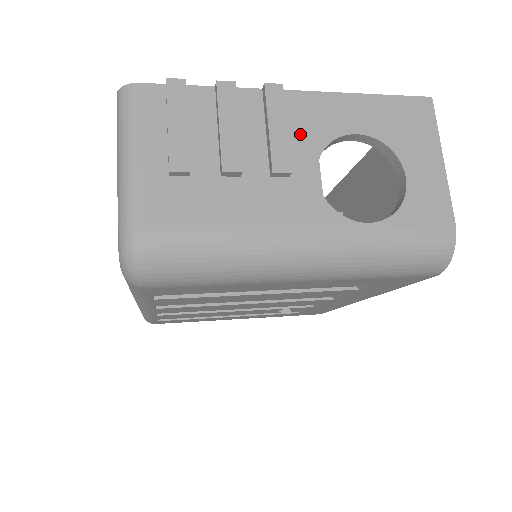
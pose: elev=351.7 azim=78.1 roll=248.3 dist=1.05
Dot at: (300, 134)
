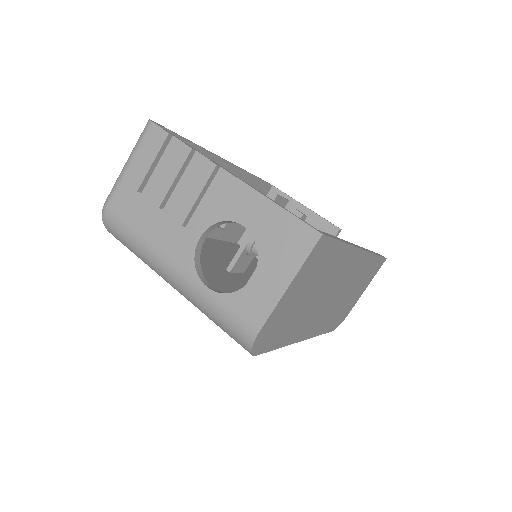
Dot at: (210, 204)
